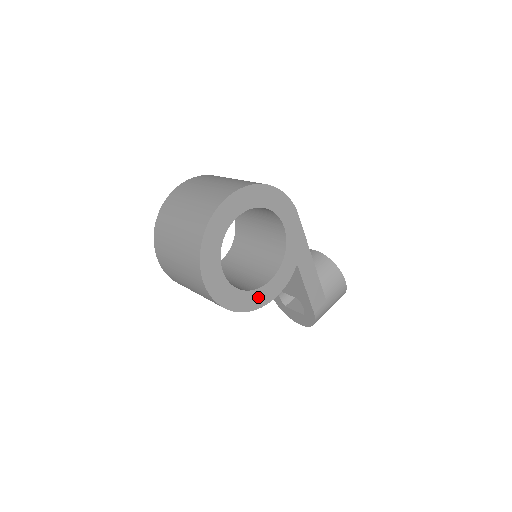
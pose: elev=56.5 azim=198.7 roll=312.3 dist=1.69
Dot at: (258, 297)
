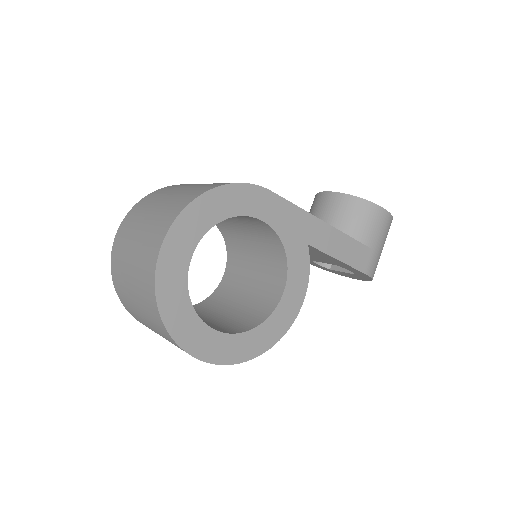
Dot at: (281, 317)
